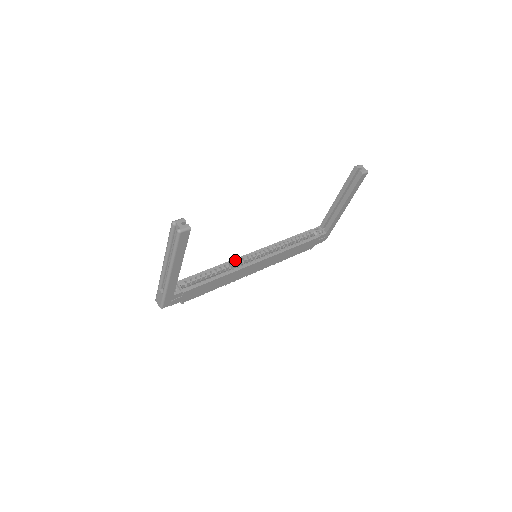
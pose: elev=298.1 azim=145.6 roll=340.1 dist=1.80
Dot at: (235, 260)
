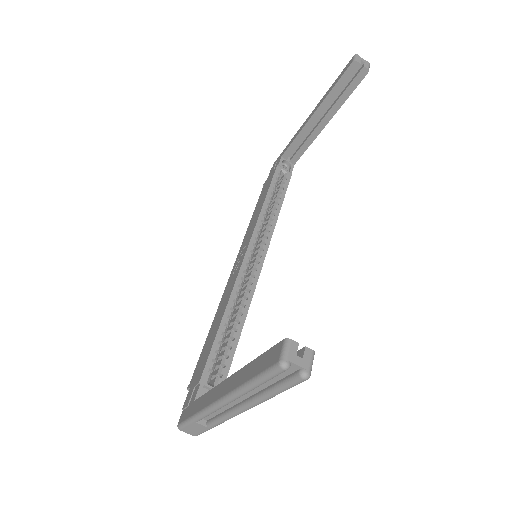
Dot at: (238, 281)
